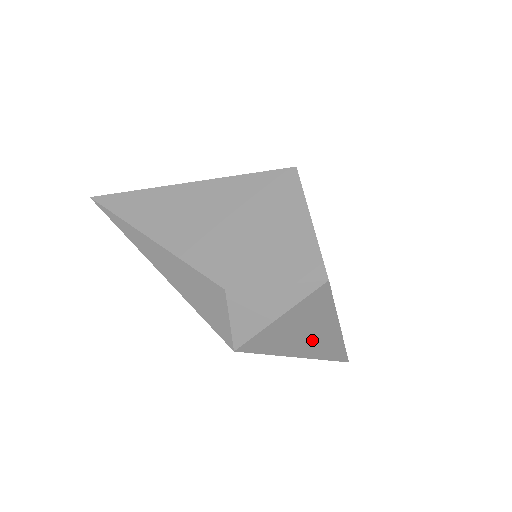
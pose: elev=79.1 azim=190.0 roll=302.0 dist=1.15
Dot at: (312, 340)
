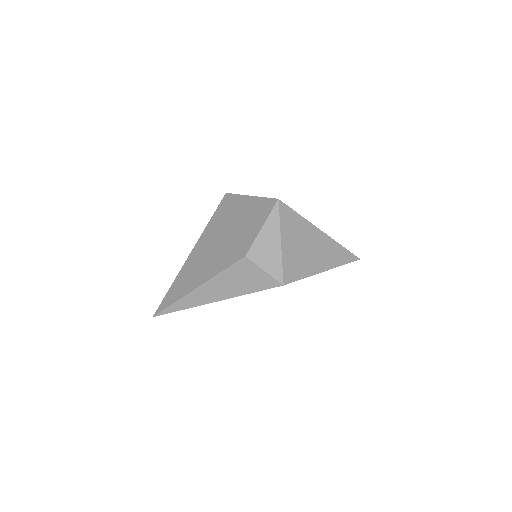
Dot at: (317, 251)
